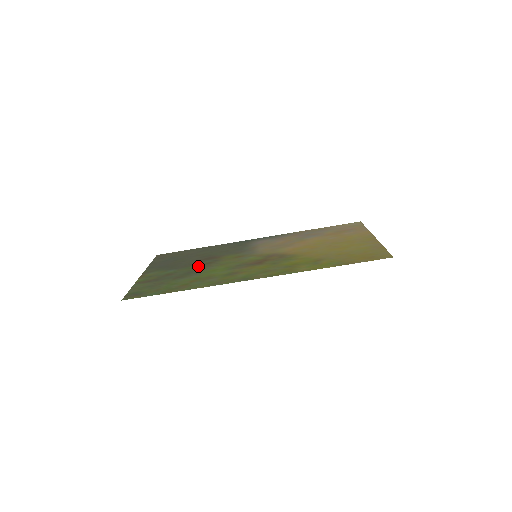
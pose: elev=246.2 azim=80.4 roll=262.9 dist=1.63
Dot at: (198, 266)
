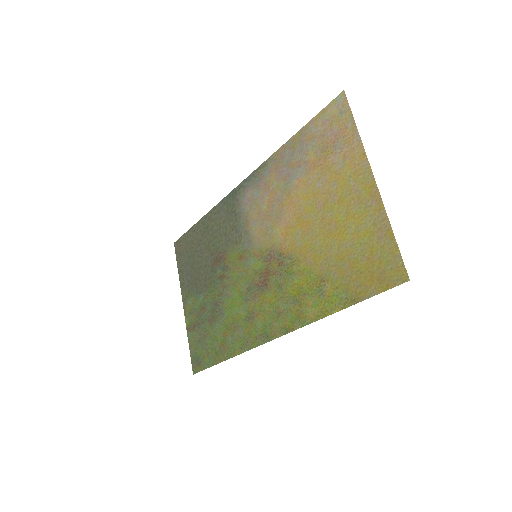
Dot at: (216, 287)
